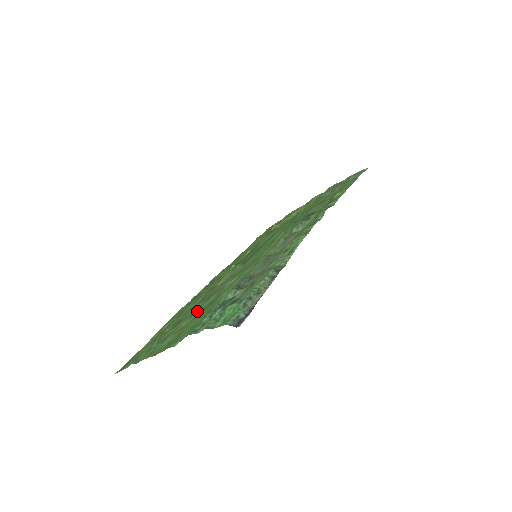
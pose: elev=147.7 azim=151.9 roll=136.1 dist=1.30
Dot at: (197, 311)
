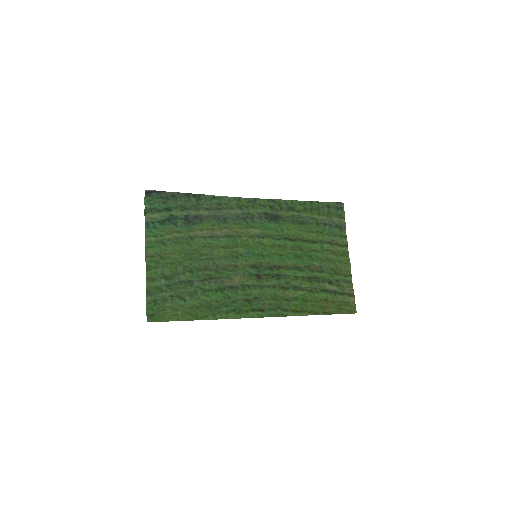
Dot at: (193, 267)
